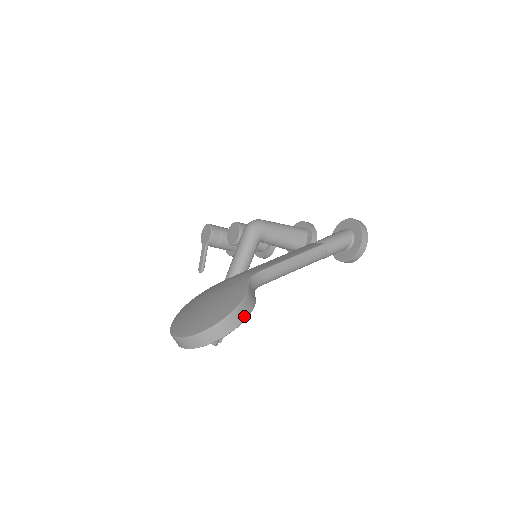
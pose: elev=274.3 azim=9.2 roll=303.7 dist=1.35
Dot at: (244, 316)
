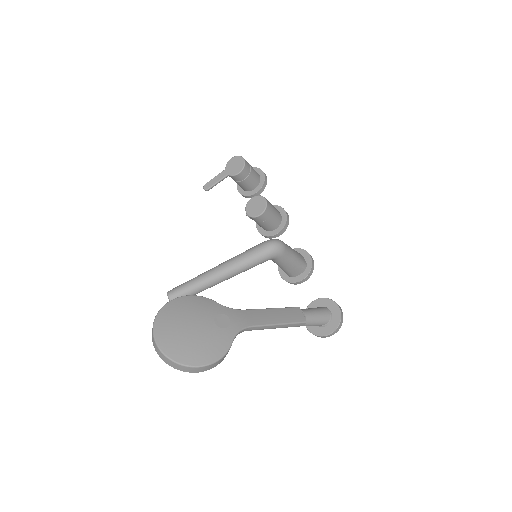
Dot at: (213, 367)
